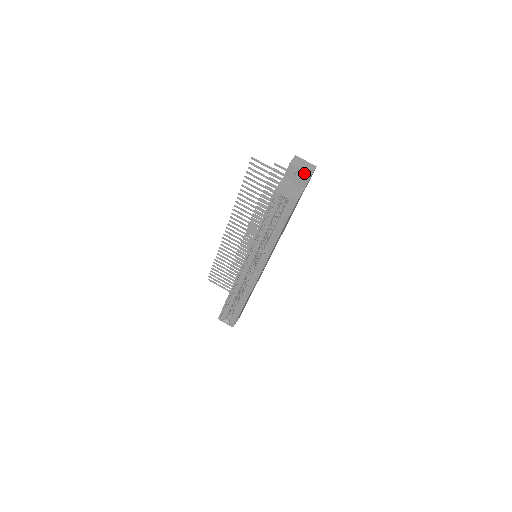
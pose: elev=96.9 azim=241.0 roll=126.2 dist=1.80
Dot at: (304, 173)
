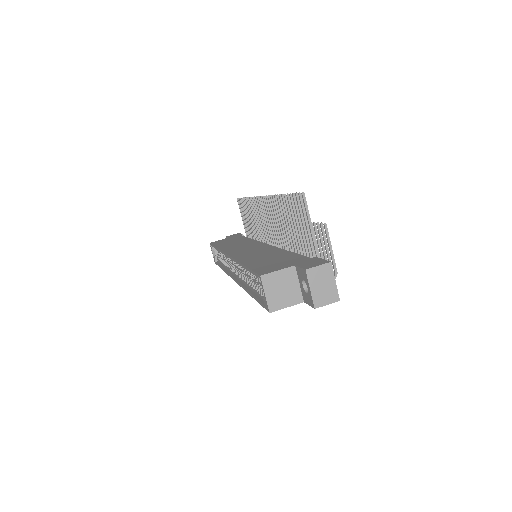
Dot at: (311, 296)
